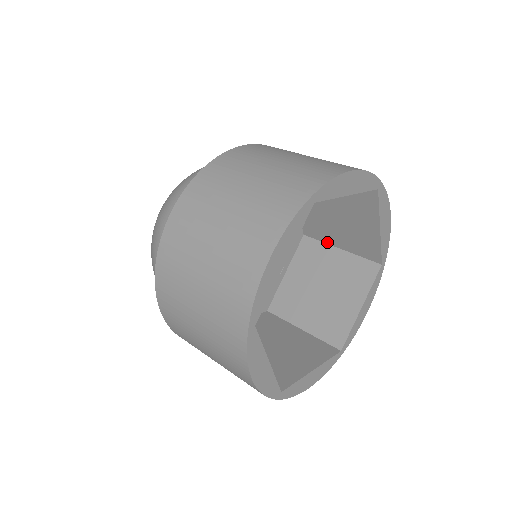
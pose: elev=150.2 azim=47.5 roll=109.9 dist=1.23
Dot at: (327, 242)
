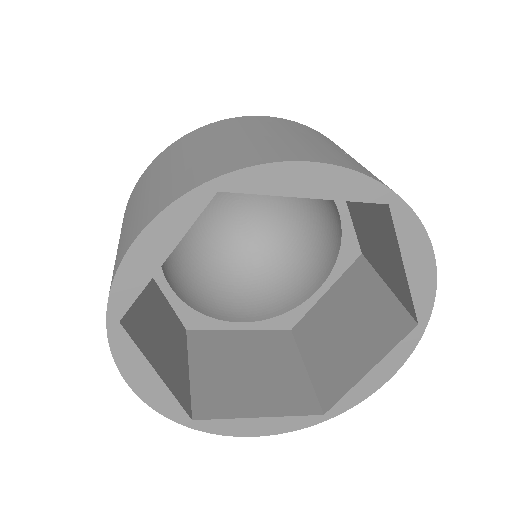
Dot at: (377, 270)
